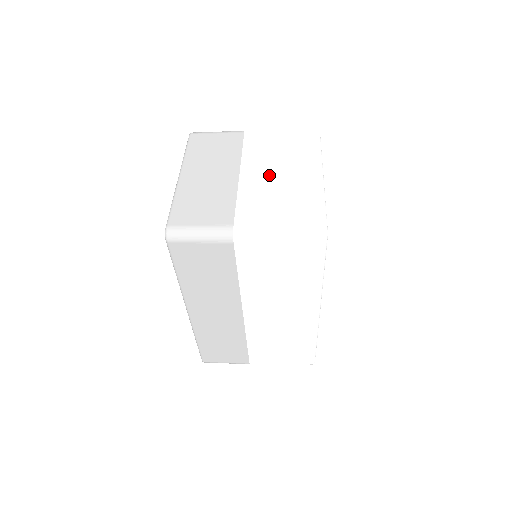
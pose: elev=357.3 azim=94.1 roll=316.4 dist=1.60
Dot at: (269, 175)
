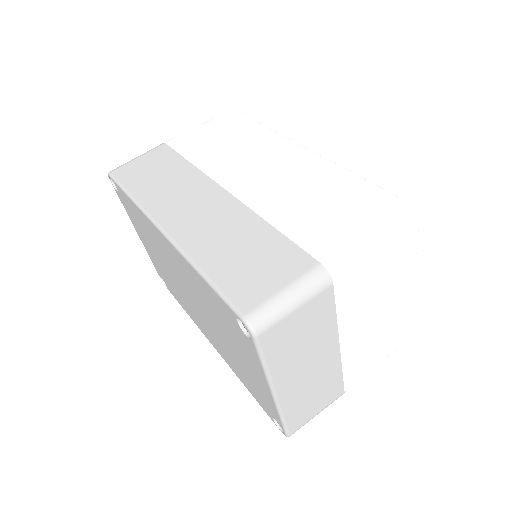
Dot at: (368, 326)
